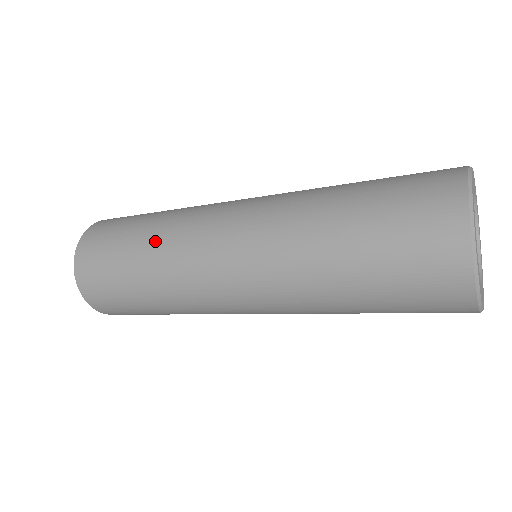
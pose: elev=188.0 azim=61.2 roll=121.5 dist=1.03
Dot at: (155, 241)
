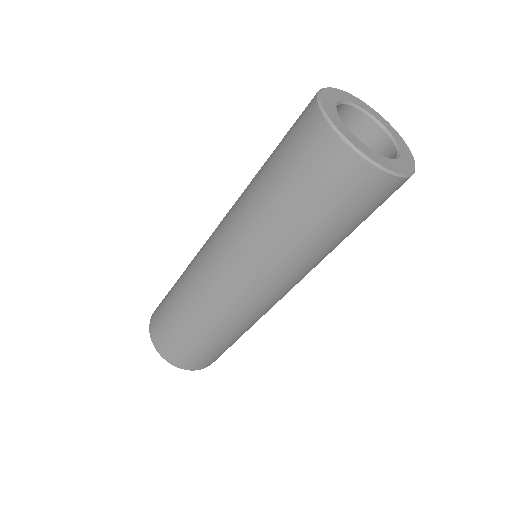
Dot at: occluded
